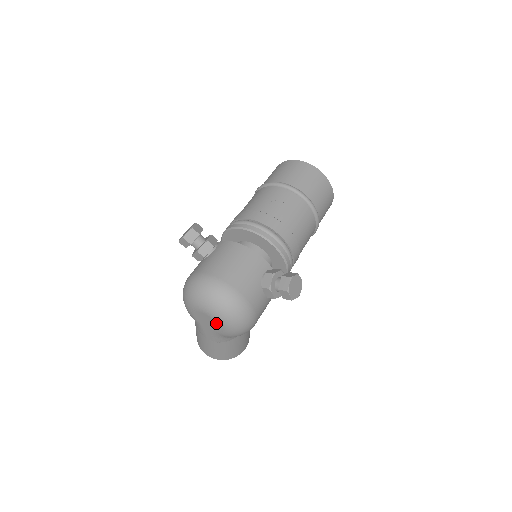
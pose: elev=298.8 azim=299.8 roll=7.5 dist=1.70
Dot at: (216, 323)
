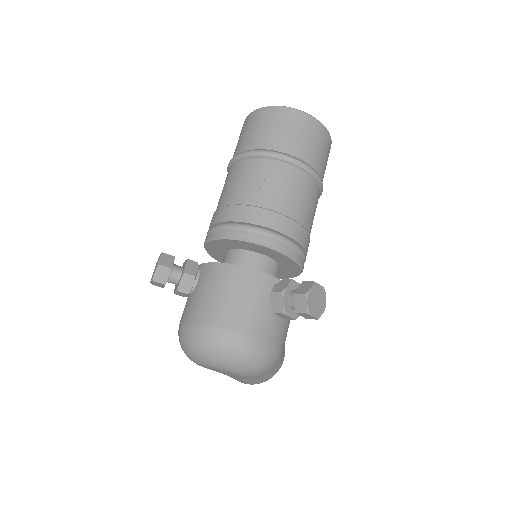
Dot at: (233, 374)
